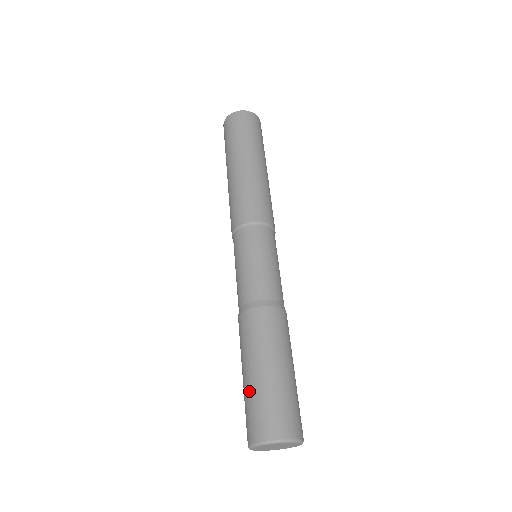
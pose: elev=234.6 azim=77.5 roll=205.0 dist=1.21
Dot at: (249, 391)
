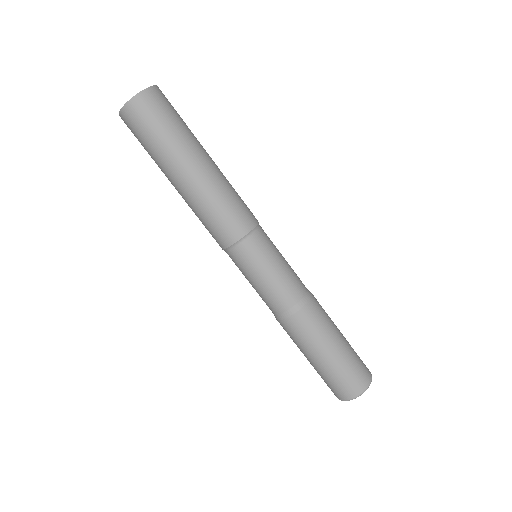
Dot at: occluded
